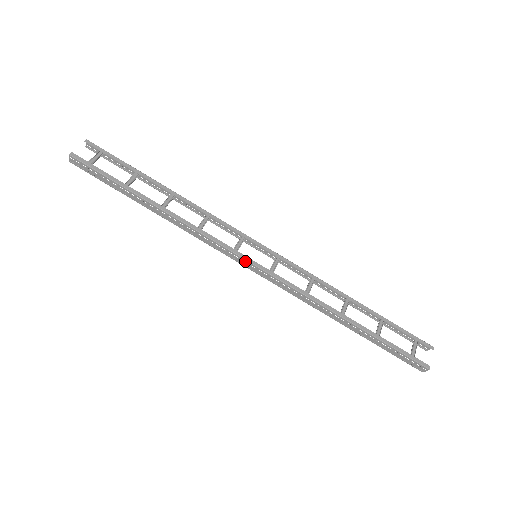
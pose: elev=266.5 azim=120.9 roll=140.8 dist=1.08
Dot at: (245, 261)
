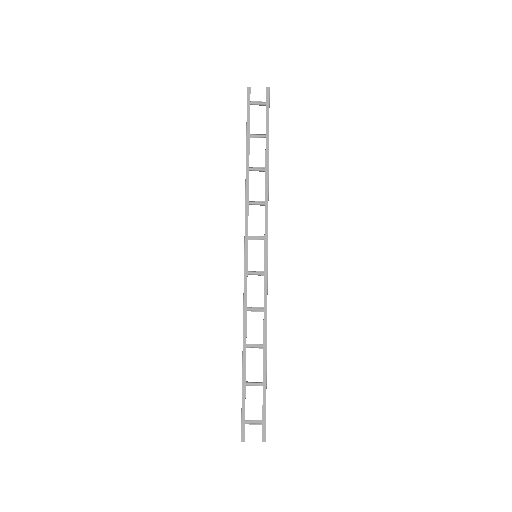
Dot at: (244, 250)
